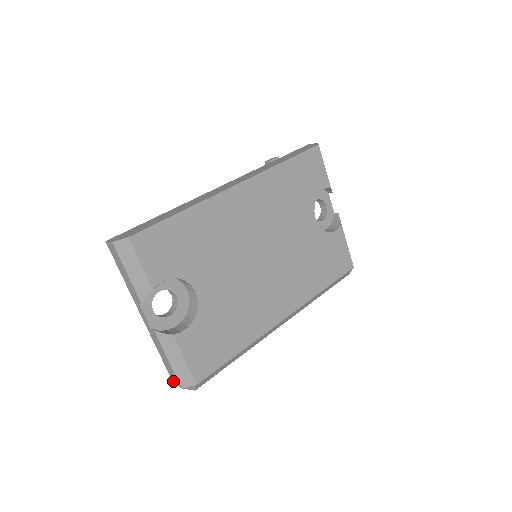
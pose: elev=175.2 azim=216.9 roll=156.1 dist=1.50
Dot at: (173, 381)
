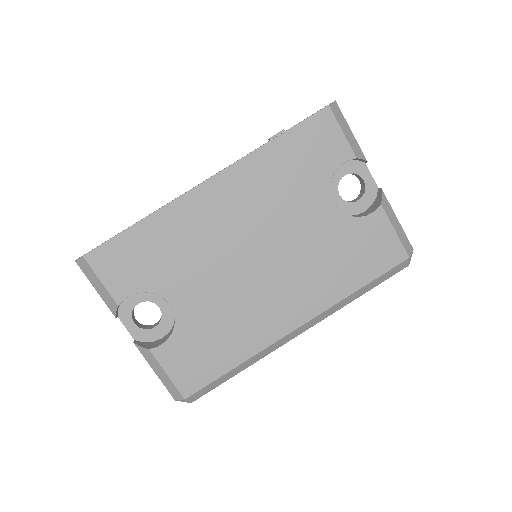
Dot at: occluded
